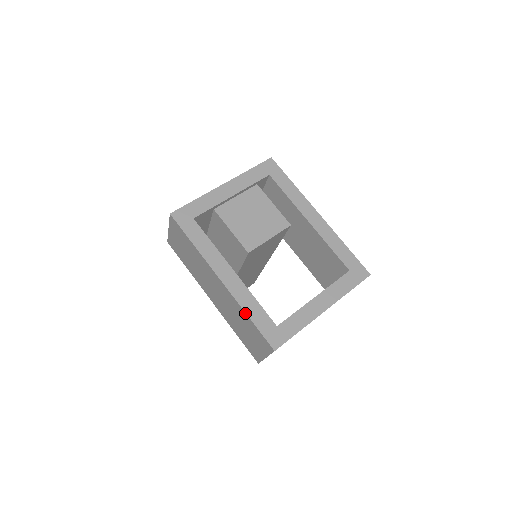
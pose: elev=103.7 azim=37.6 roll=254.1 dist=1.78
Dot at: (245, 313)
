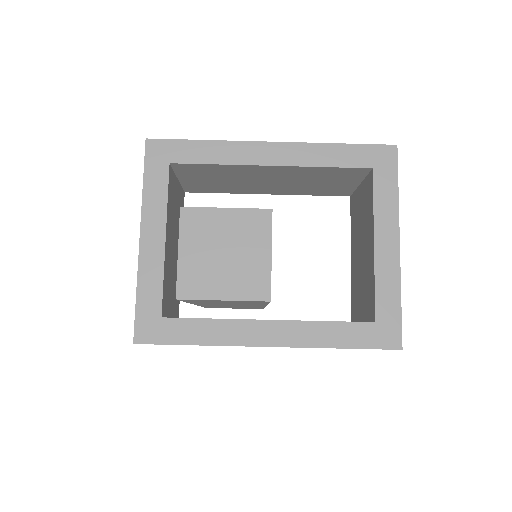
Dot at: occluded
